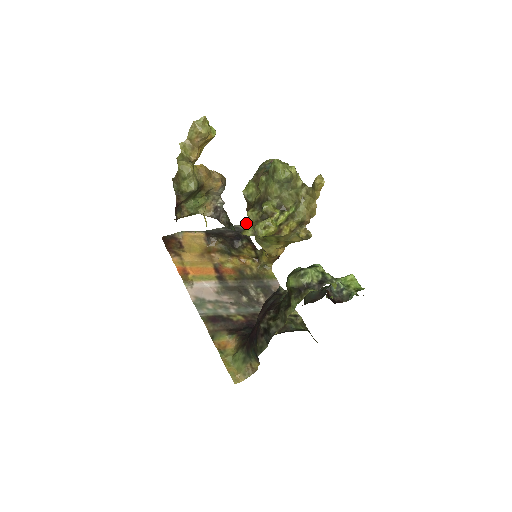
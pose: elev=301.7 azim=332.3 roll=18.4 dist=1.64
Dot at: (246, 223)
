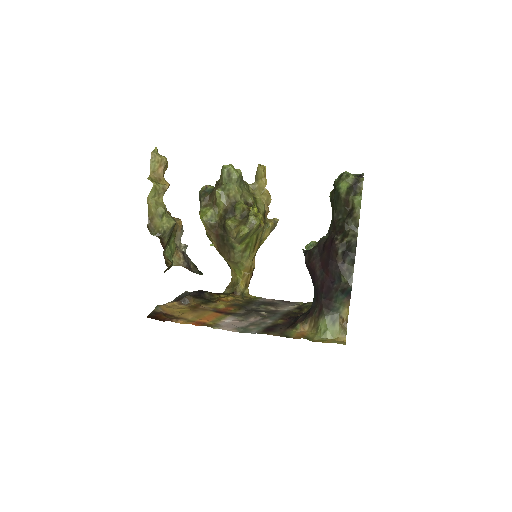
Dot at: (230, 233)
